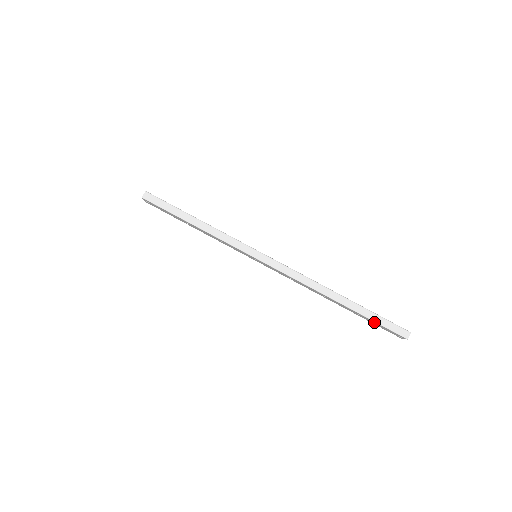
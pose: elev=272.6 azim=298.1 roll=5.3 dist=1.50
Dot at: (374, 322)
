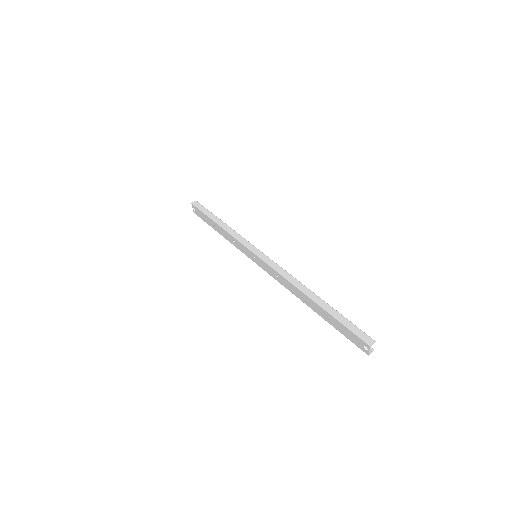
Dot at: (341, 325)
